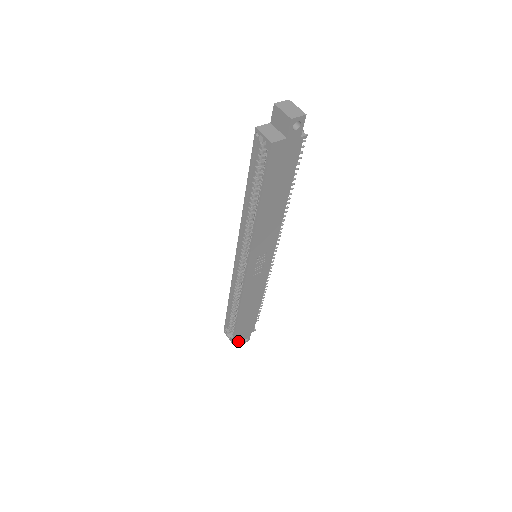
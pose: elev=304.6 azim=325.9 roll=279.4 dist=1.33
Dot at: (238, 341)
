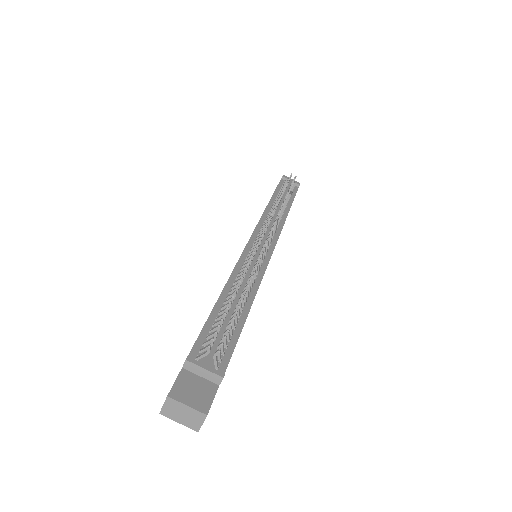
Dot at: occluded
